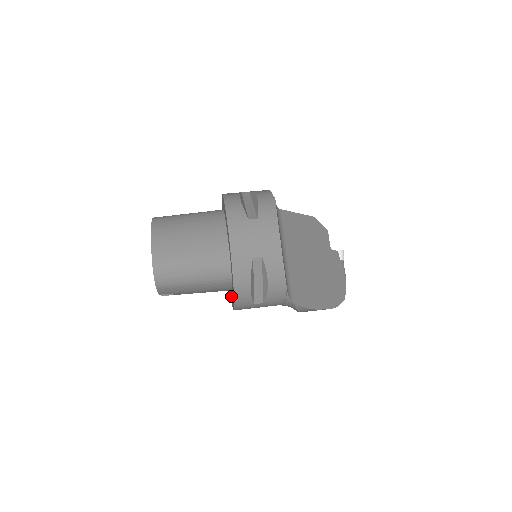
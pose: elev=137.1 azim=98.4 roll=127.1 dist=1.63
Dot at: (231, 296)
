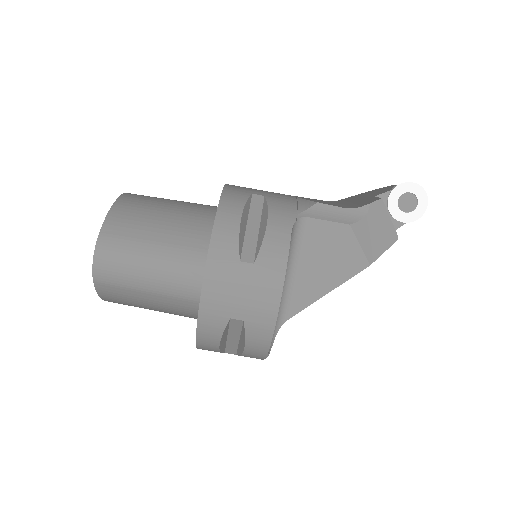
Dot at: occluded
